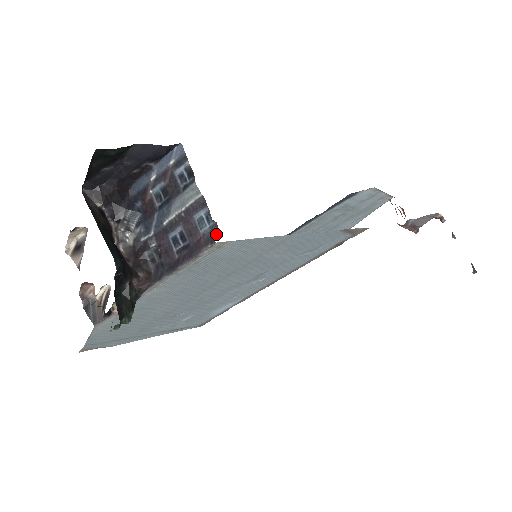
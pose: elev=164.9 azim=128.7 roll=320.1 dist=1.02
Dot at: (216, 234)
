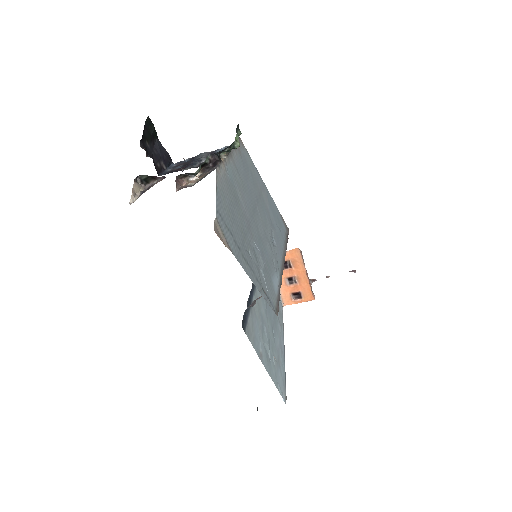
Dot at: occluded
